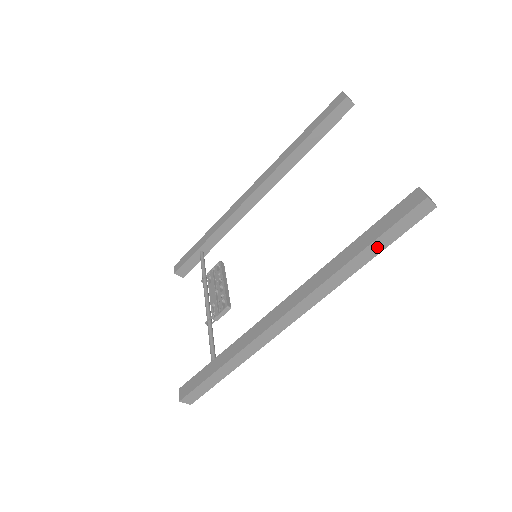
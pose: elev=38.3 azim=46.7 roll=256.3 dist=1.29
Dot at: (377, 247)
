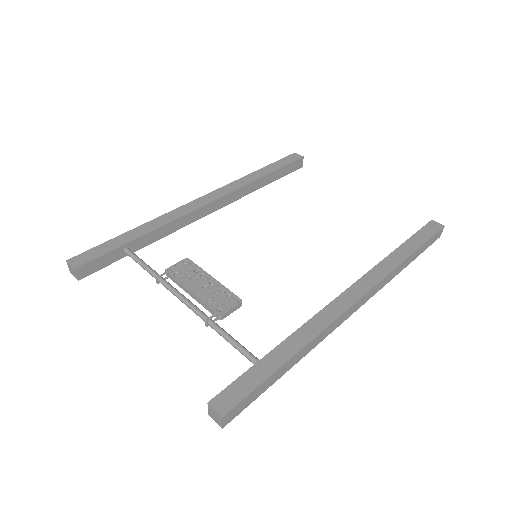
Dot at: (417, 254)
